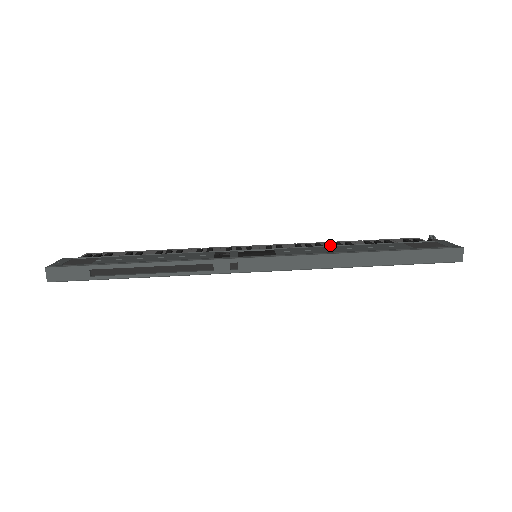
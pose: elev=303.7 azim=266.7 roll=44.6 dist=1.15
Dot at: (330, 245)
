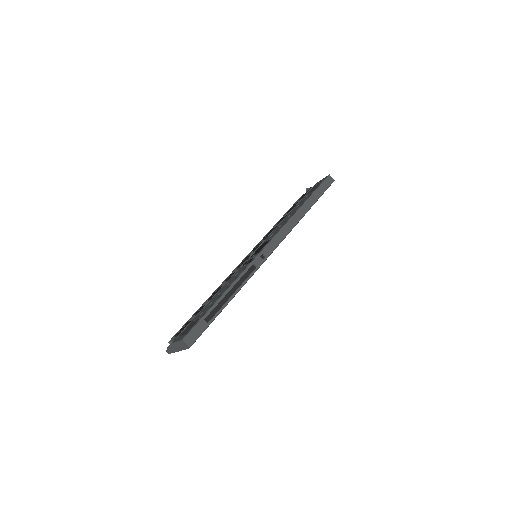
Dot at: occluded
